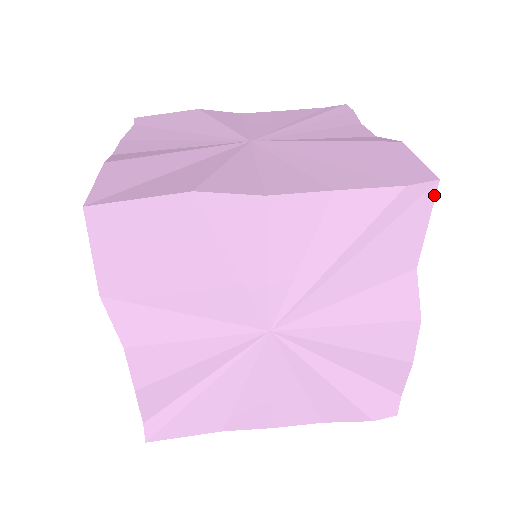
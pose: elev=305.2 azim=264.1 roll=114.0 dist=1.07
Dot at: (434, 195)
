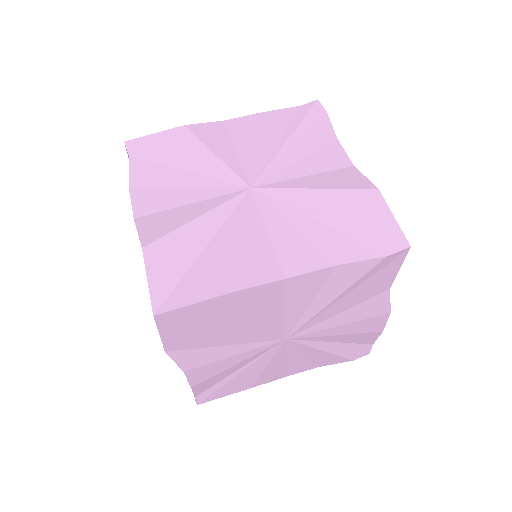
Dot at: (406, 254)
